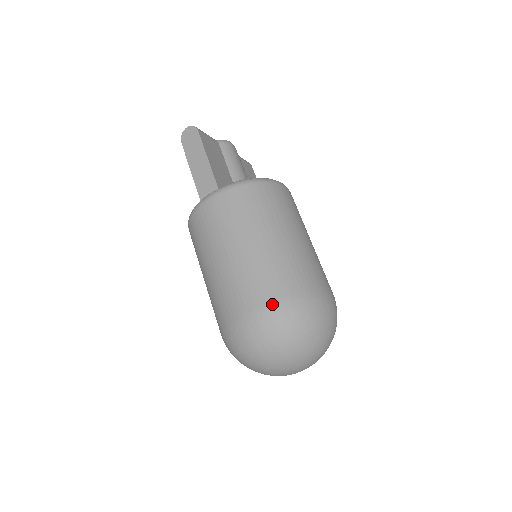
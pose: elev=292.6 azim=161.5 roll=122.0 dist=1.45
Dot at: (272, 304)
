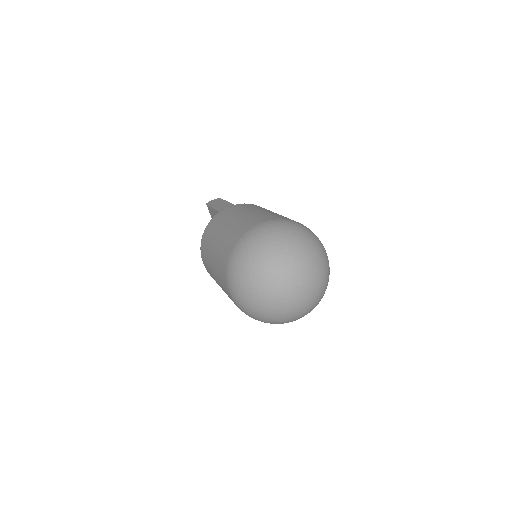
Dot at: (281, 219)
